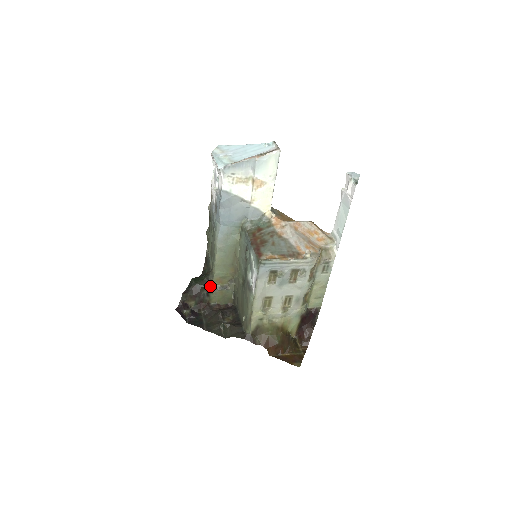
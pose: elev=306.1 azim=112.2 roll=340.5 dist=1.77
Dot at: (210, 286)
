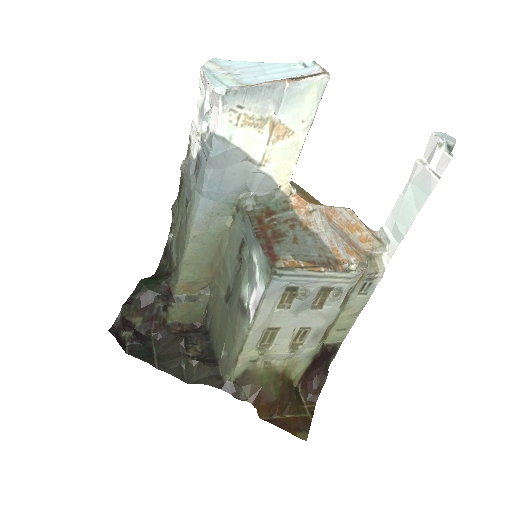
Dot at: (170, 295)
